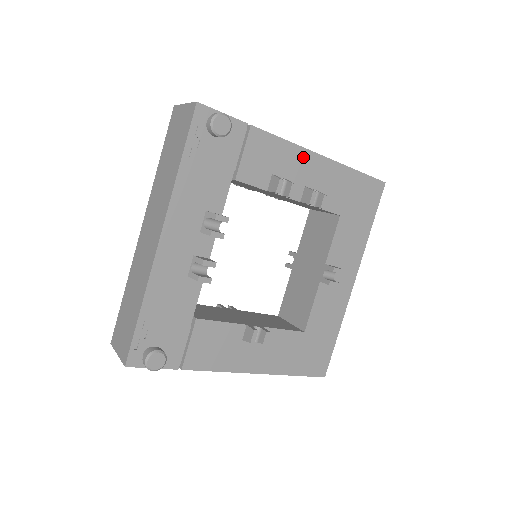
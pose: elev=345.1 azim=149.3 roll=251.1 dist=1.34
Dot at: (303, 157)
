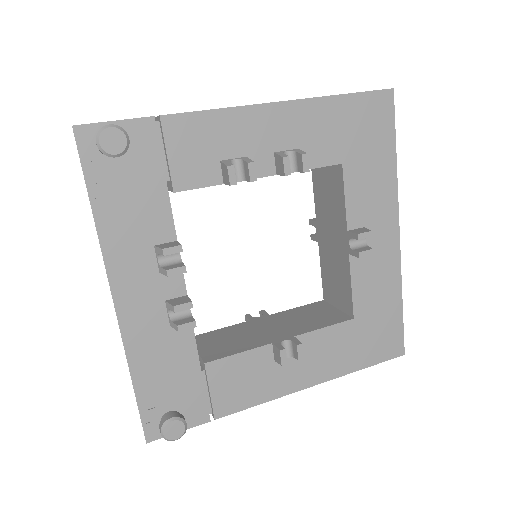
Dot at: (254, 118)
